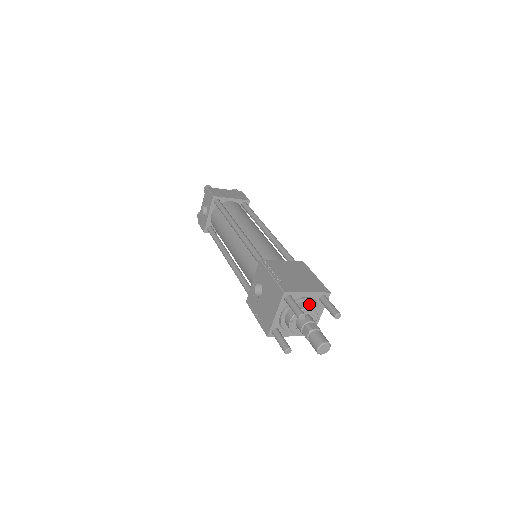
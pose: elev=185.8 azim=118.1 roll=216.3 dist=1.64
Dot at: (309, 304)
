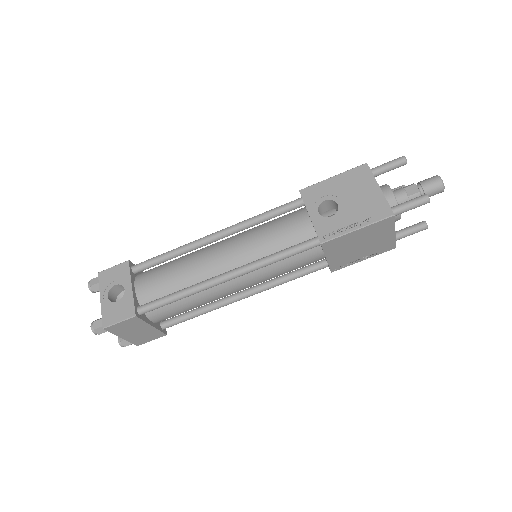
Dot at: occluded
